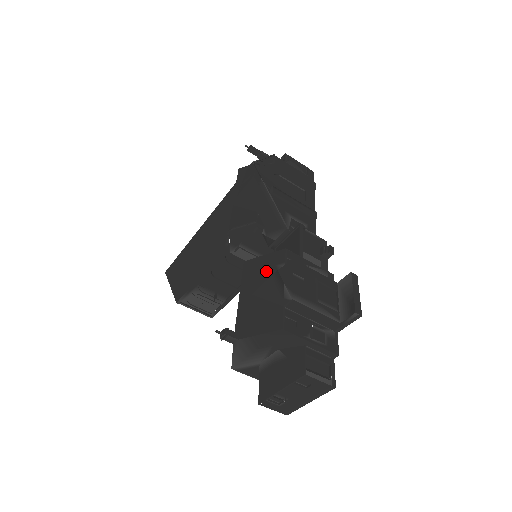
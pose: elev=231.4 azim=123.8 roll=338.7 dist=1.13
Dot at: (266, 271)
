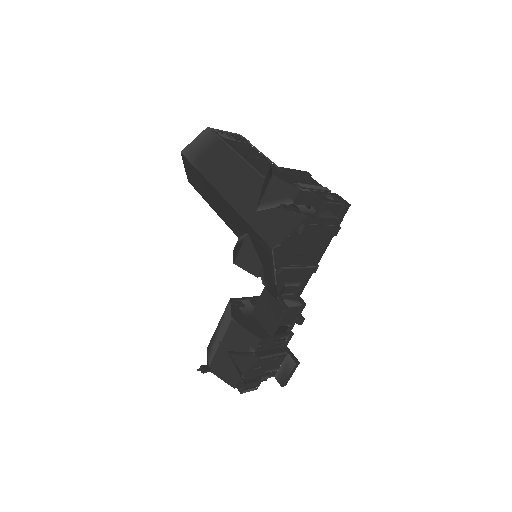
Dot at: (242, 344)
